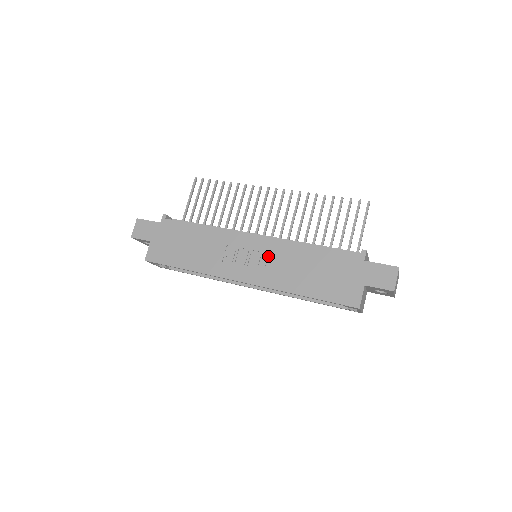
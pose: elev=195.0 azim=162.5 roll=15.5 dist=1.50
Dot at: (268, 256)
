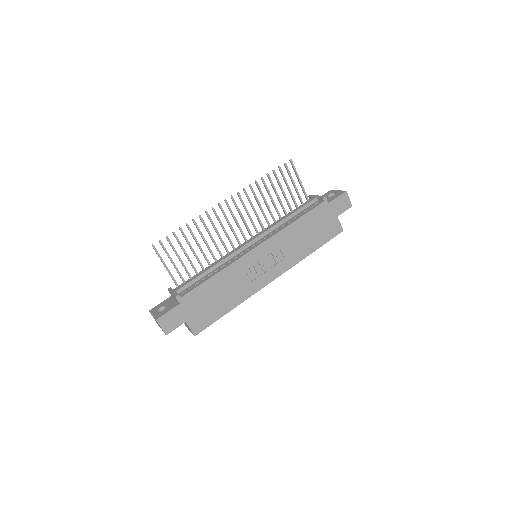
Dot at: (275, 251)
